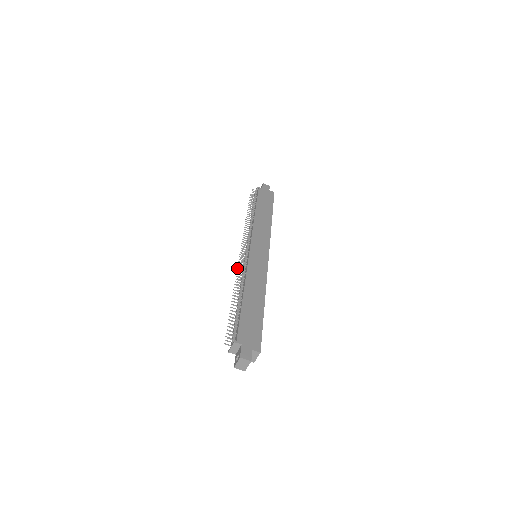
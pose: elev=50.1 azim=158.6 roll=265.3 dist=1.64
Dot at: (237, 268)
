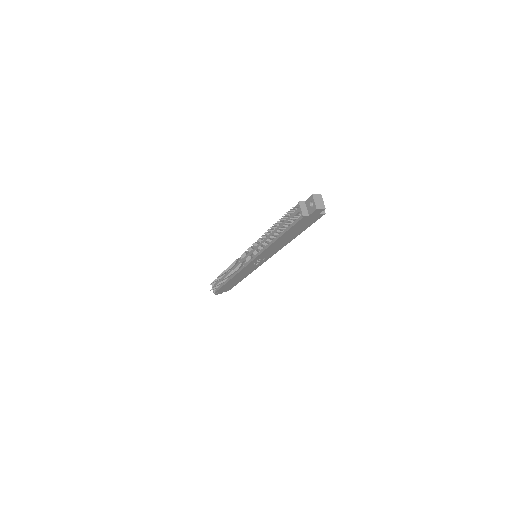
Dot at: occluded
